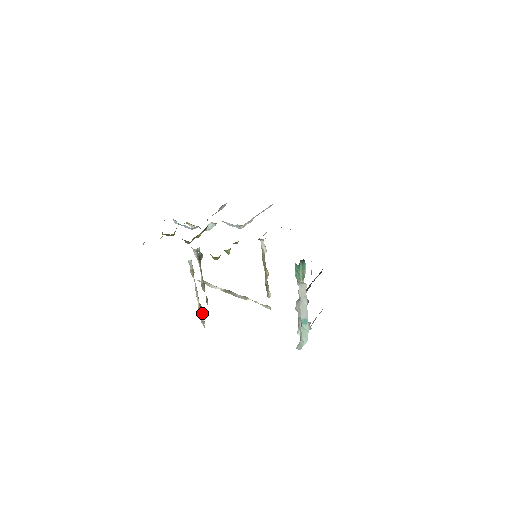
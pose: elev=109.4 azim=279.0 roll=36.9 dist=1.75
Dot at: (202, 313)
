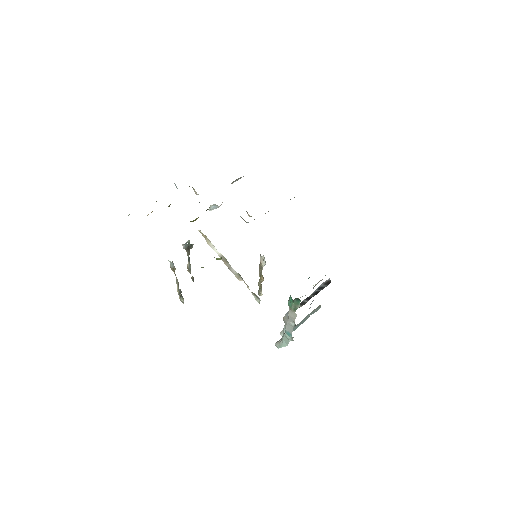
Dot at: (182, 296)
